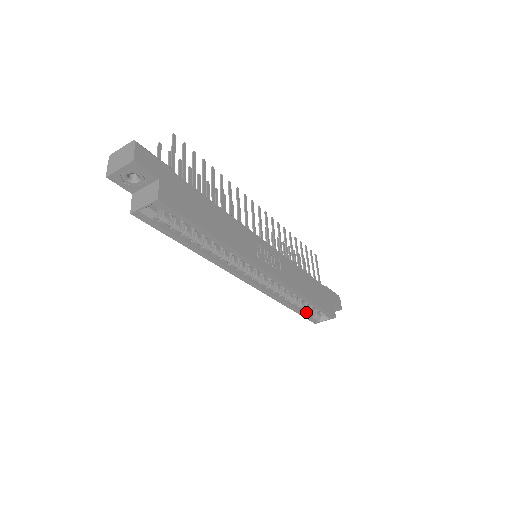
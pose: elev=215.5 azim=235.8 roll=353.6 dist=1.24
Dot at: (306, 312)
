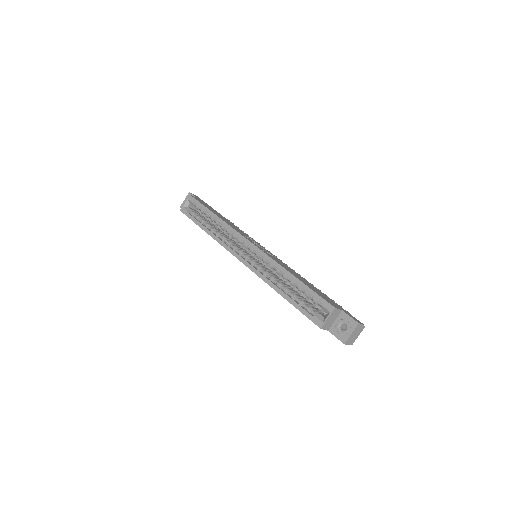
Dot at: (305, 309)
